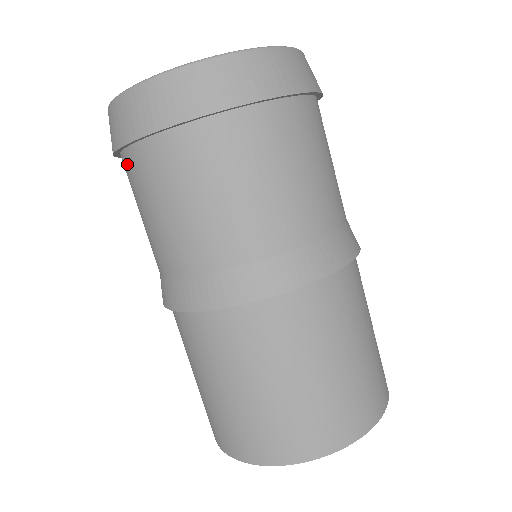
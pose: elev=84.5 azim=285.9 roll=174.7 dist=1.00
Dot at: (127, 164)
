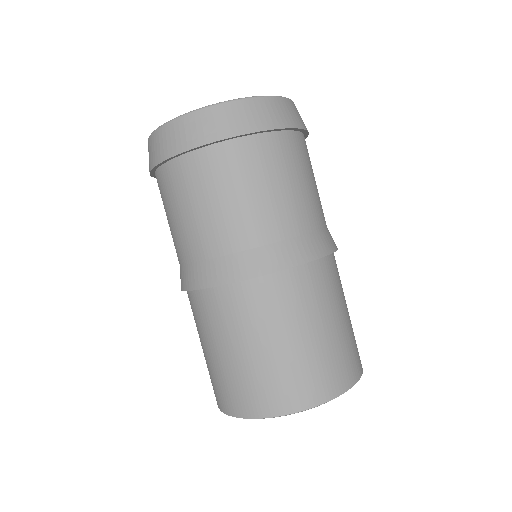
Dot at: (162, 177)
